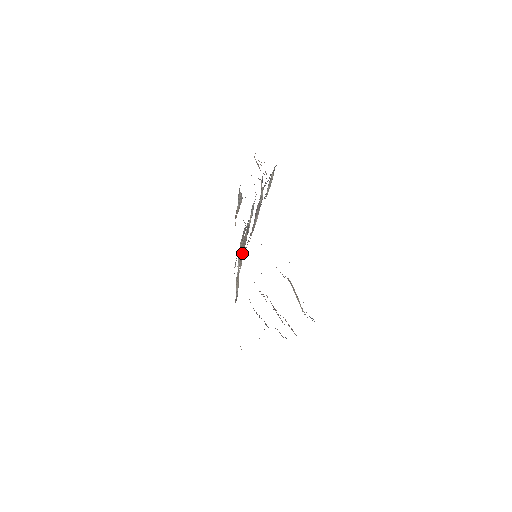
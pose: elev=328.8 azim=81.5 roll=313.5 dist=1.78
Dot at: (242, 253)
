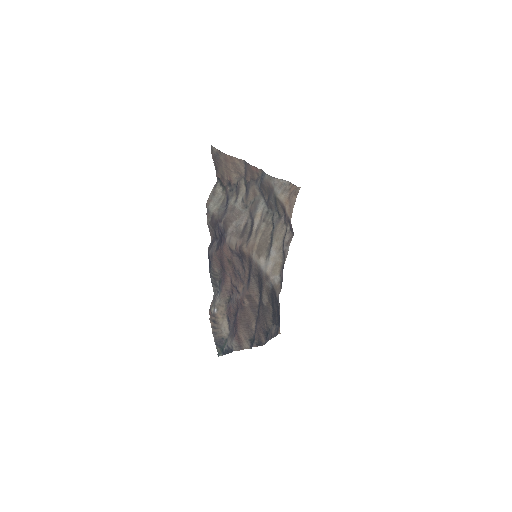
Dot at: (262, 247)
